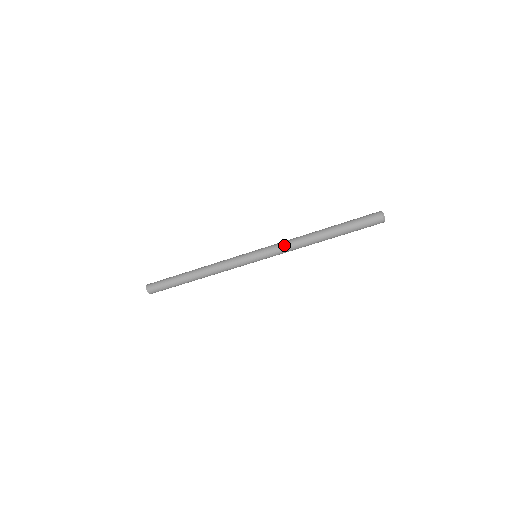
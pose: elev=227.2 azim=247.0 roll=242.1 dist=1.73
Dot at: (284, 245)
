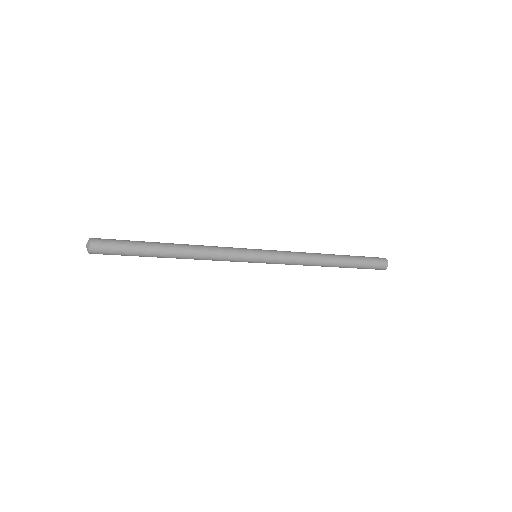
Dot at: (294, 262)
